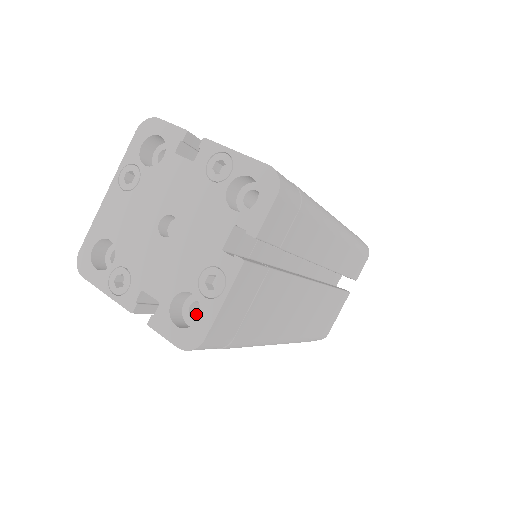
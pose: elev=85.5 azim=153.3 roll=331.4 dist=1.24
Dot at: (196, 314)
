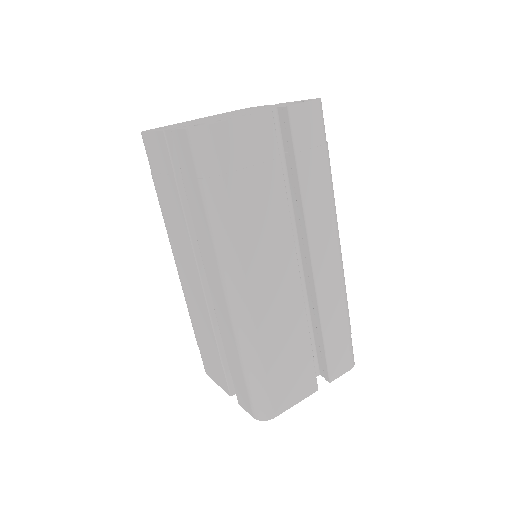
Dot at: occluded
